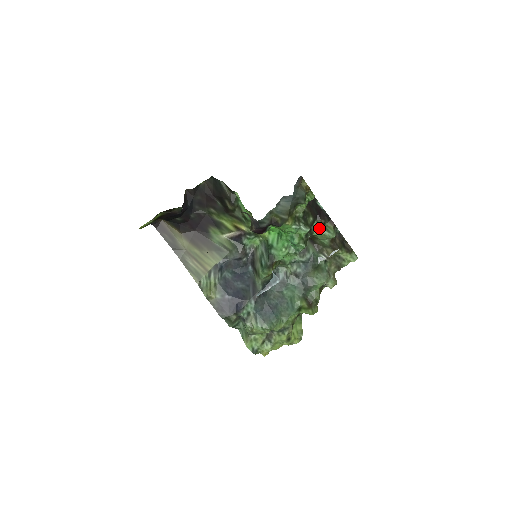
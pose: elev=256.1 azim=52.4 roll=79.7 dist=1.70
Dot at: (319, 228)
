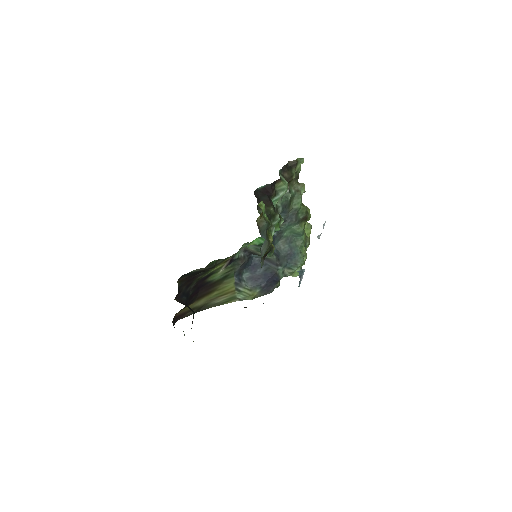
Dot at: (276, 198)
